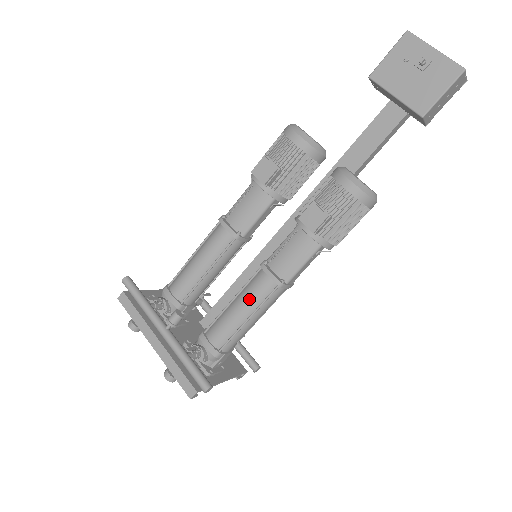
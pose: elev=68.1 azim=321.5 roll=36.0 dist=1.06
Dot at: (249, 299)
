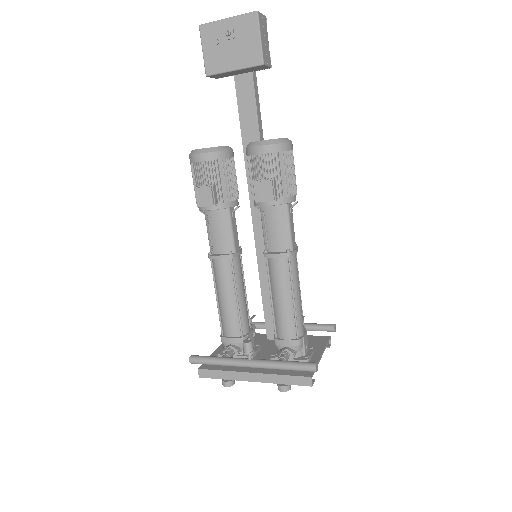
Dot at: (280, 285)
